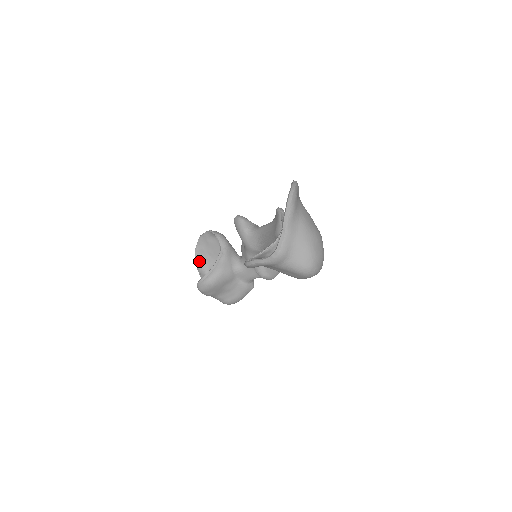
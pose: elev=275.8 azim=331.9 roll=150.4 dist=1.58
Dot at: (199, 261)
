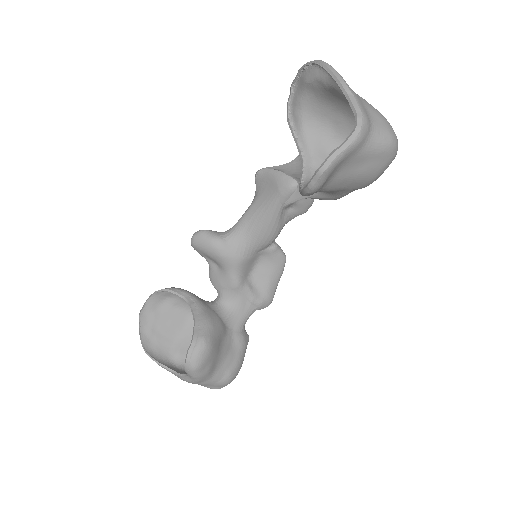
Dot at: (153, 352)
